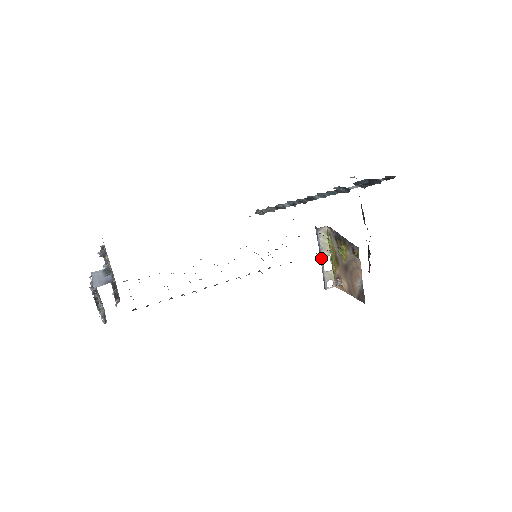
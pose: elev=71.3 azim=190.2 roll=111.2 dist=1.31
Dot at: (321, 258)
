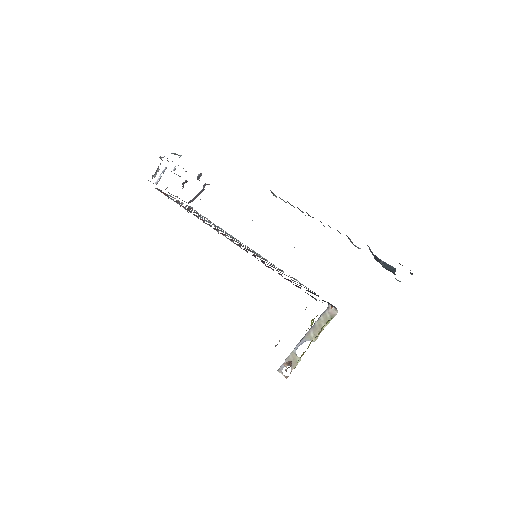
Dot at: (305, 335)
